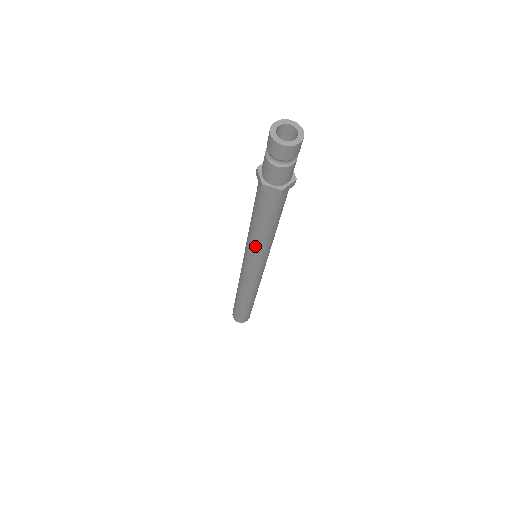
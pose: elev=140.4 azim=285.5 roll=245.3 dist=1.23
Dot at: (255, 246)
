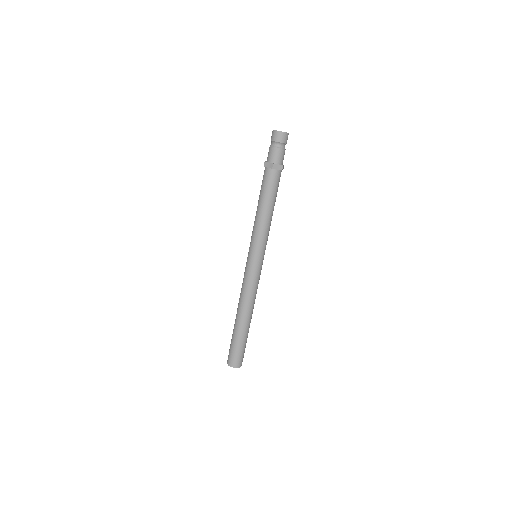
Dot at: (263, 231)
